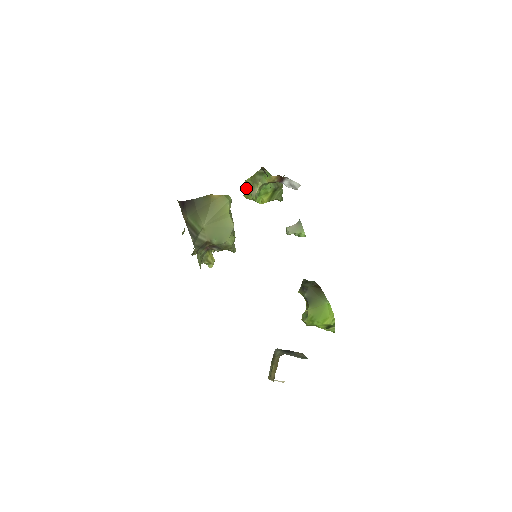
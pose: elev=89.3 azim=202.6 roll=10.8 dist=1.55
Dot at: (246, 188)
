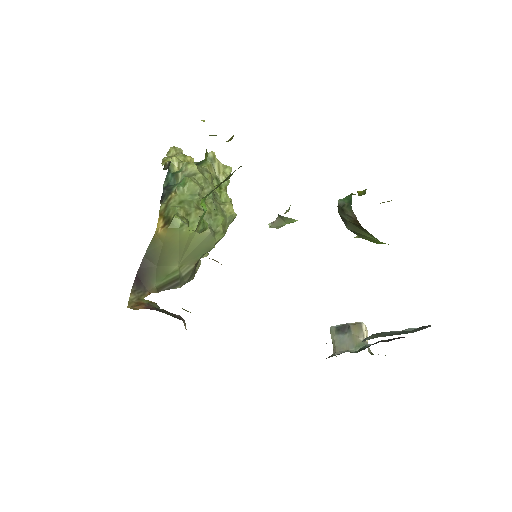
Dot at: occluded
